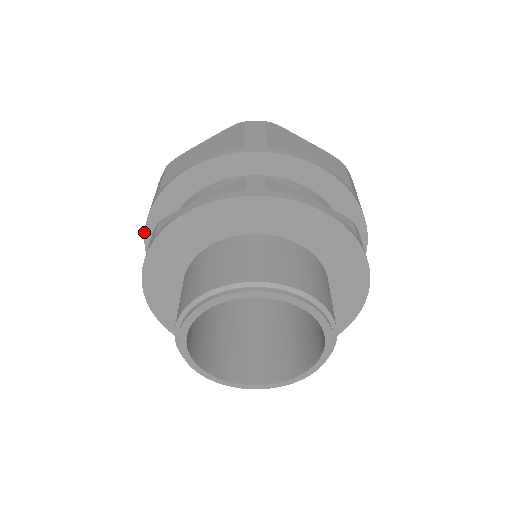
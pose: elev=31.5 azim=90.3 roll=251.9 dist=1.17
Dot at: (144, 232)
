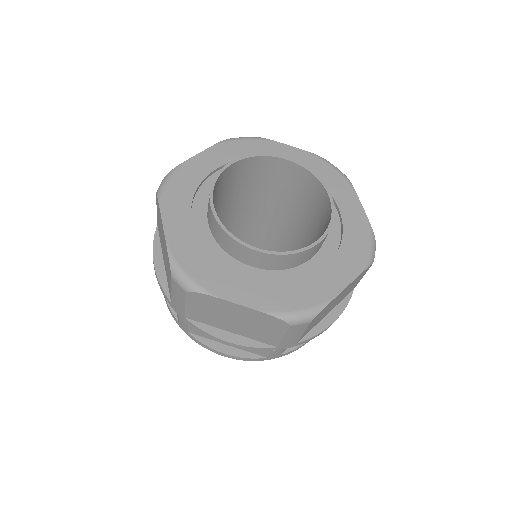
Dot at: occluded
